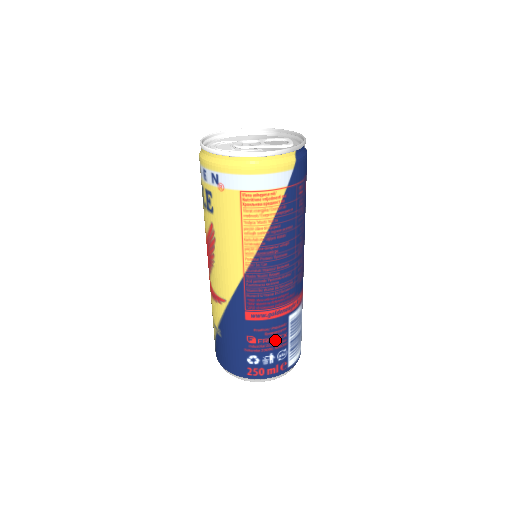
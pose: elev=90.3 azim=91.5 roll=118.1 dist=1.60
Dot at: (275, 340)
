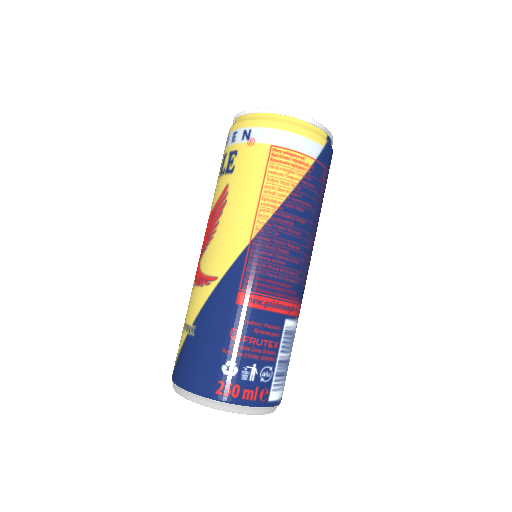
Dot at: (264, 345)
